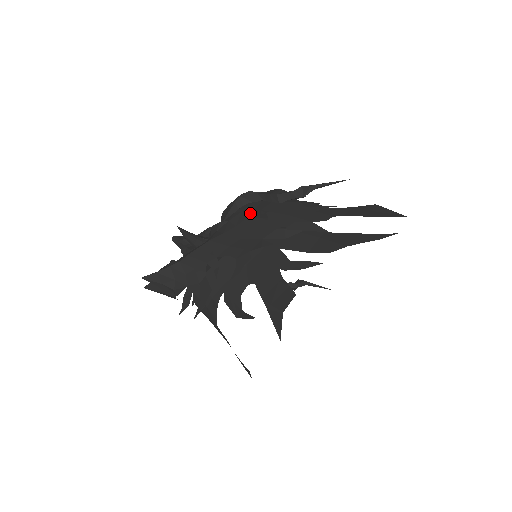
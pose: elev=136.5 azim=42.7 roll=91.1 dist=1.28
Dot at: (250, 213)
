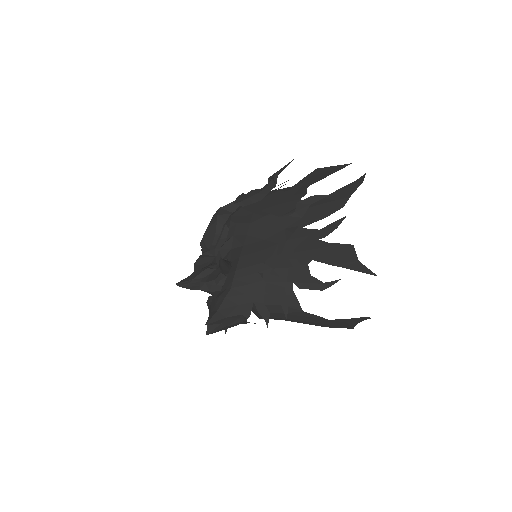
Dot at: (246, 220)
